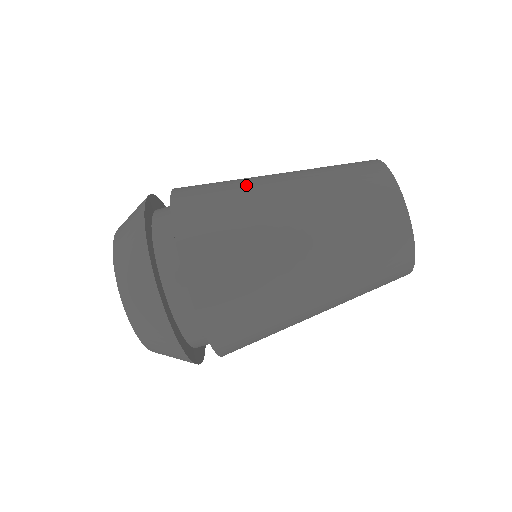
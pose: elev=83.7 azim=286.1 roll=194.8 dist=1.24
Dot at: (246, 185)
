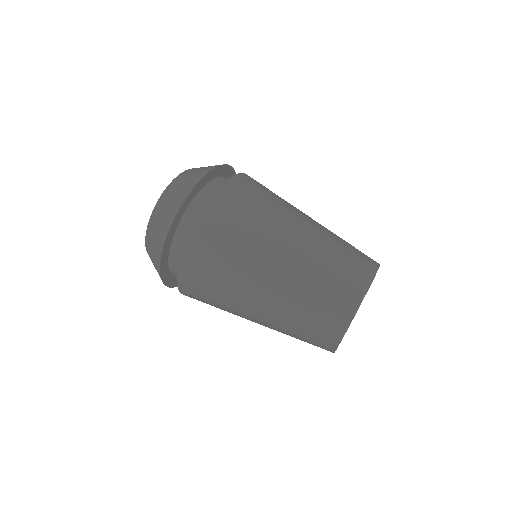
Dot at: occluded
